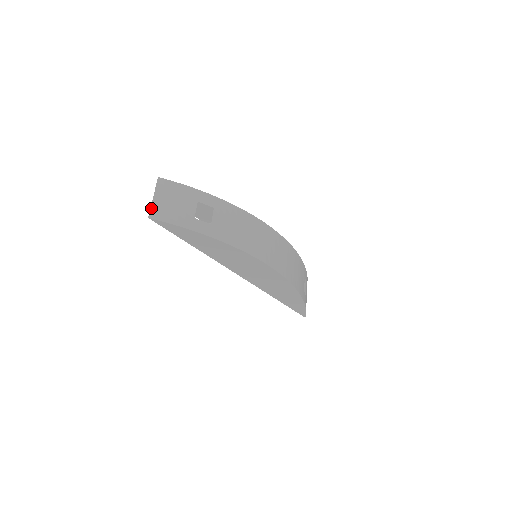
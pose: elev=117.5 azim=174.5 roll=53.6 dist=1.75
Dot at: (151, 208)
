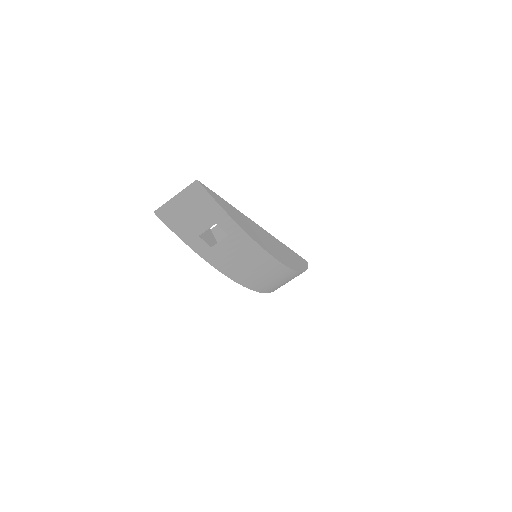
Dot at: (164, 205)
